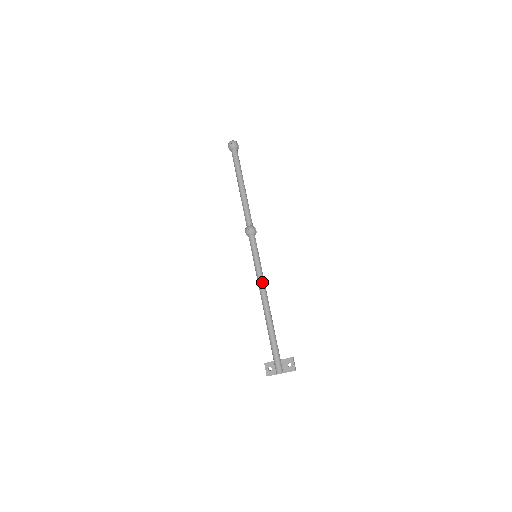
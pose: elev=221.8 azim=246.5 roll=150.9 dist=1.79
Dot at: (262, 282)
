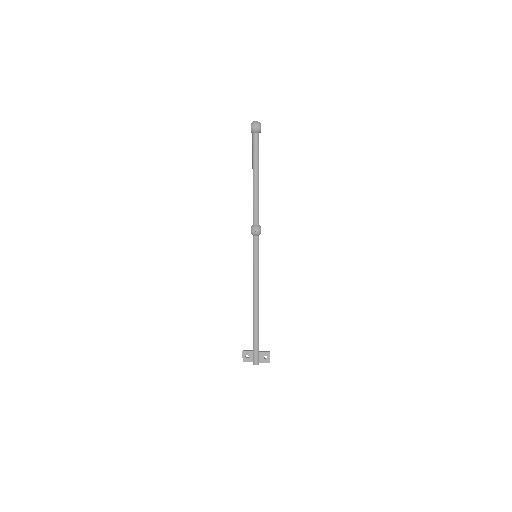
Dot at: (258, 284)
